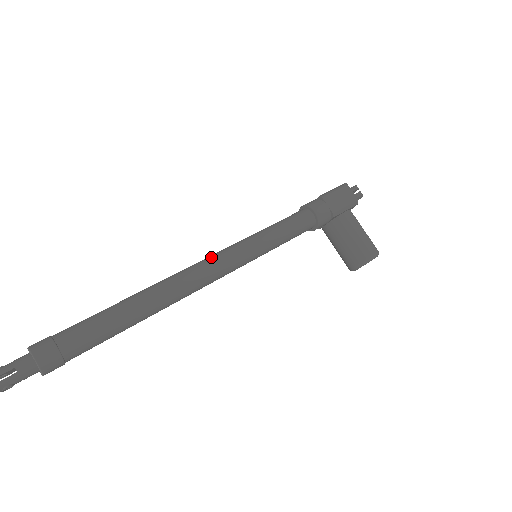
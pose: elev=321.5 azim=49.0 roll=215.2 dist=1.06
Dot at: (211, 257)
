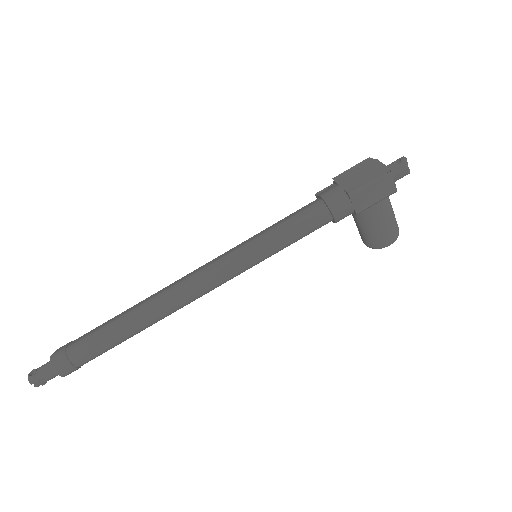
Dot at: (205, 277)
